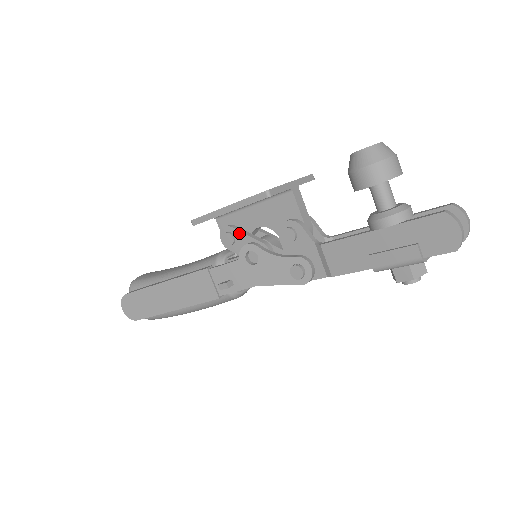
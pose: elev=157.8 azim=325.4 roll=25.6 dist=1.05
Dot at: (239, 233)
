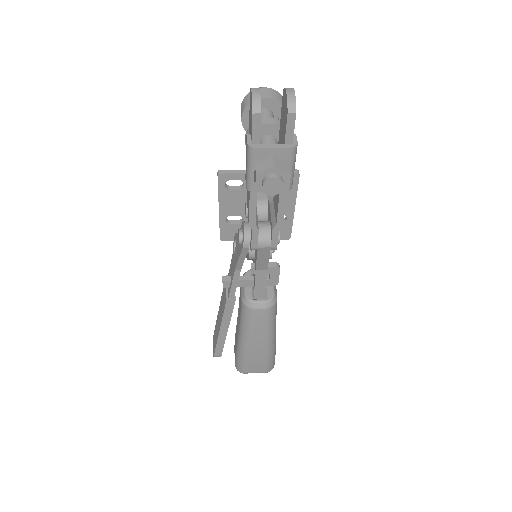
Dot at: occluded
